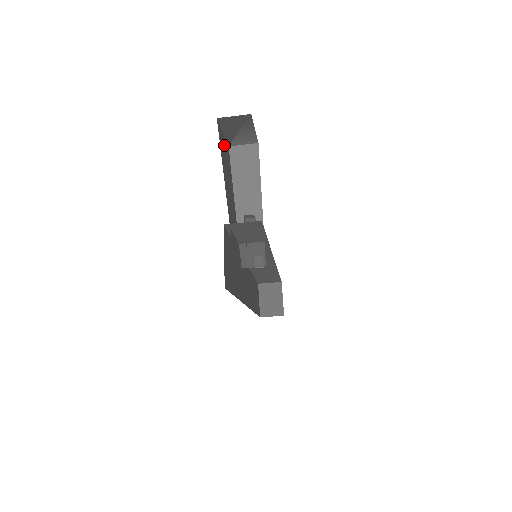
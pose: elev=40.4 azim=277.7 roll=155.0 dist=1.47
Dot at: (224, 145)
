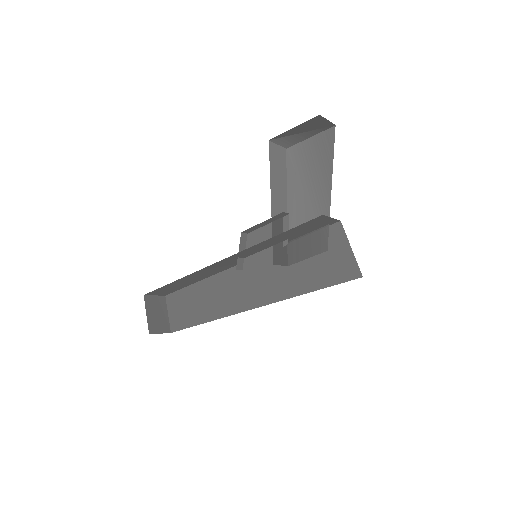
Dot at: occluded
